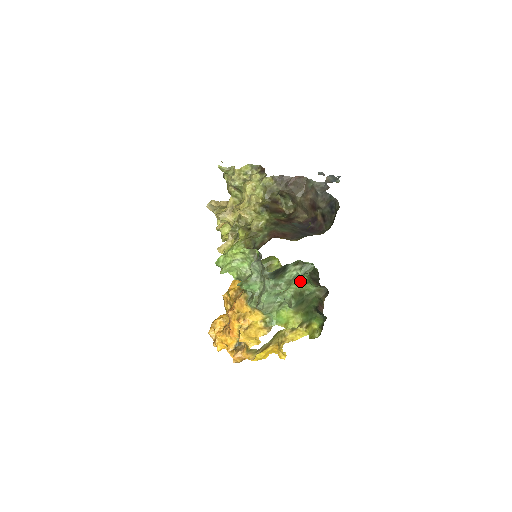
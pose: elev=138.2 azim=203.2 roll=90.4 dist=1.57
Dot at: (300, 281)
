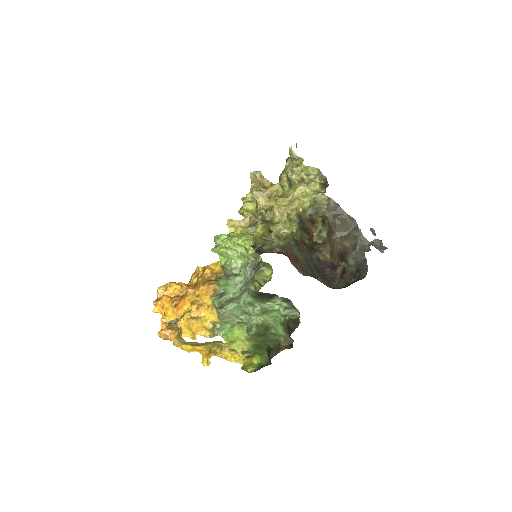
Dot at: (276, 317)
